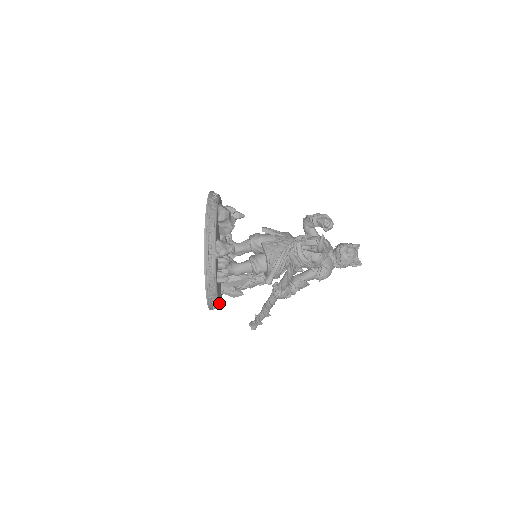
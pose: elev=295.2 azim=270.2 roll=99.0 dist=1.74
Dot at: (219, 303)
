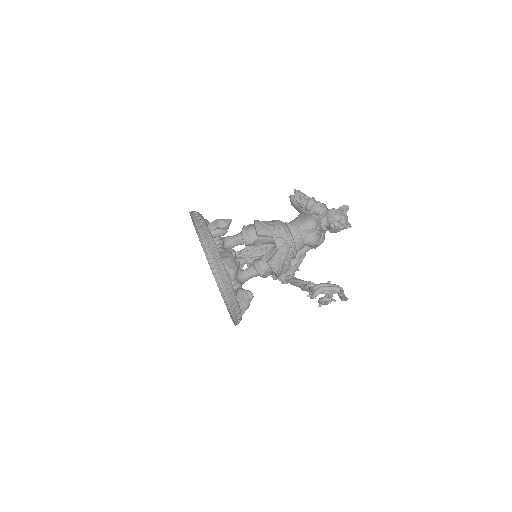
Dot at: occluded
